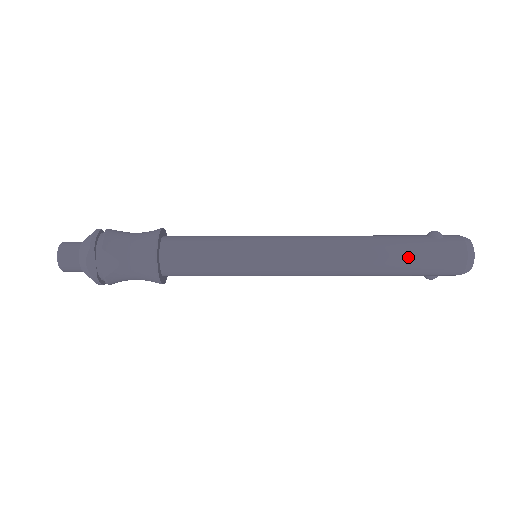
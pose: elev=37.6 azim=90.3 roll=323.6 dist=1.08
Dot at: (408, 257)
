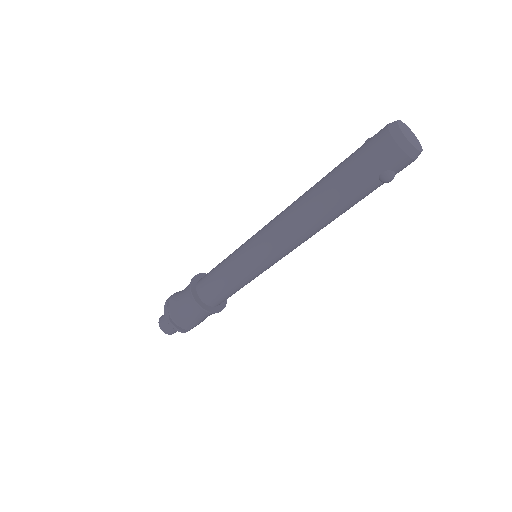
Dot at: (339, 171)
